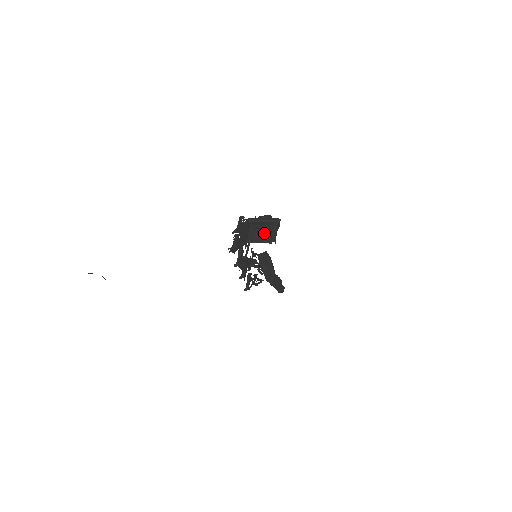
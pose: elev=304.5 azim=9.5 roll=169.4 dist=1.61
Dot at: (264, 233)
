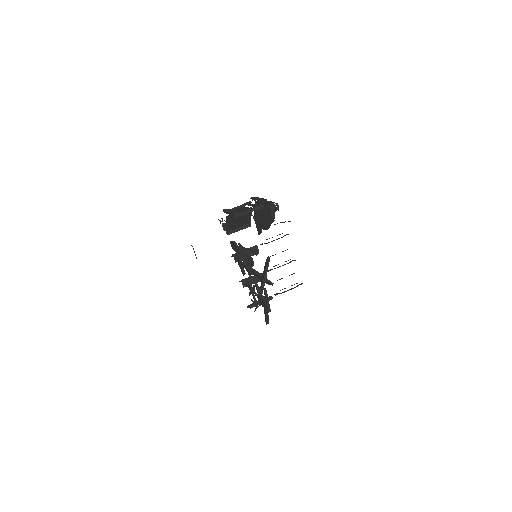
Dot at: occluded
